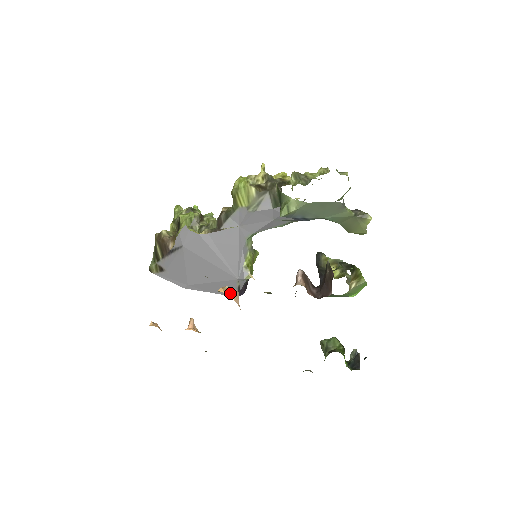
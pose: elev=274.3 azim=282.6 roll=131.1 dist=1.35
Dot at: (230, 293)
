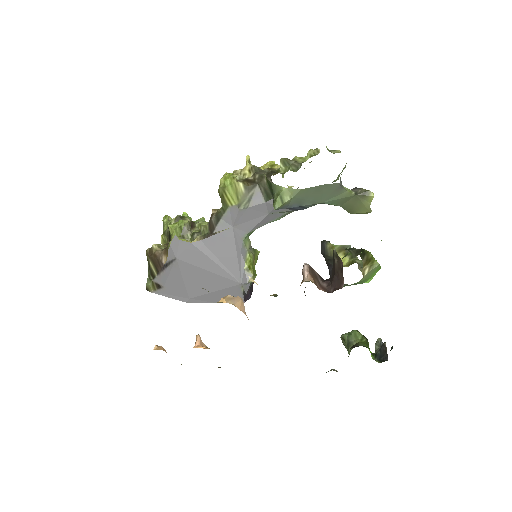
Dot at: (233, 302)
